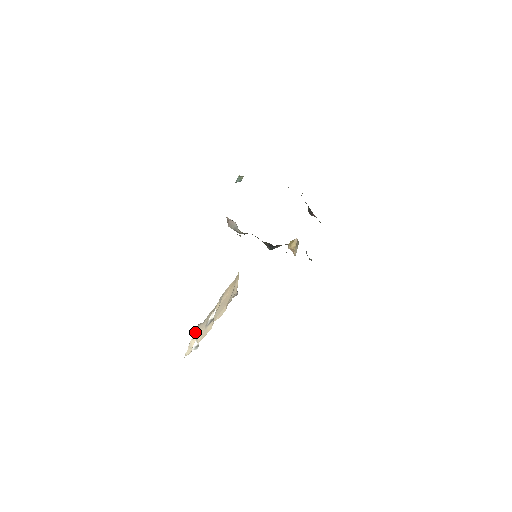
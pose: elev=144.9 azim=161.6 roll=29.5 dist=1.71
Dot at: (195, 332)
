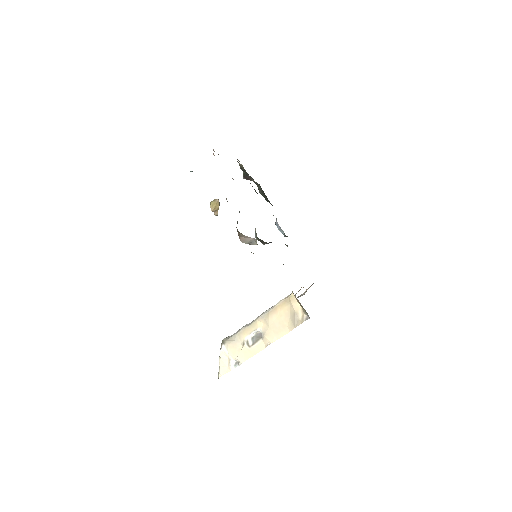
Dot at: (222, 351)
